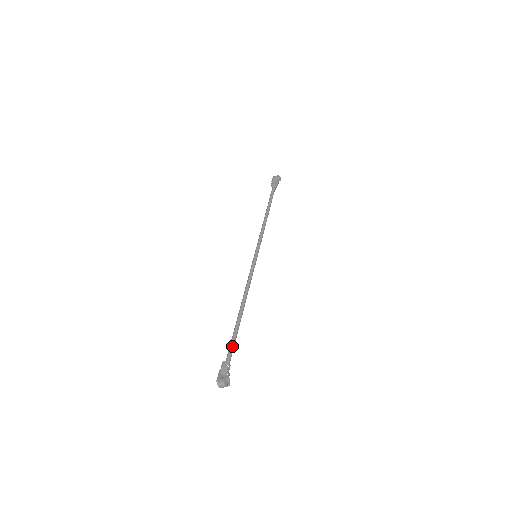
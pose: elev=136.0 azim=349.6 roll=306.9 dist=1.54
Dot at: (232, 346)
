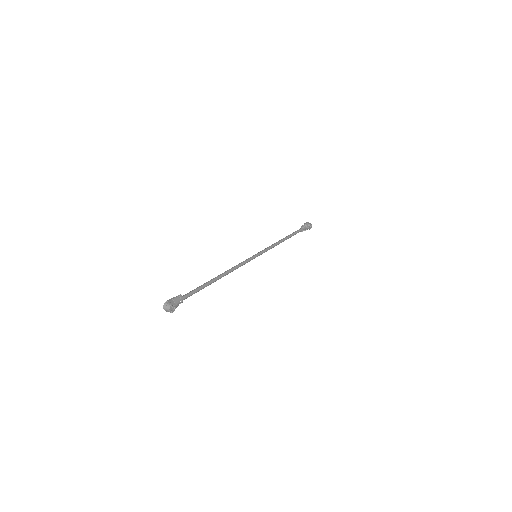
Dot at: (194, 291)
